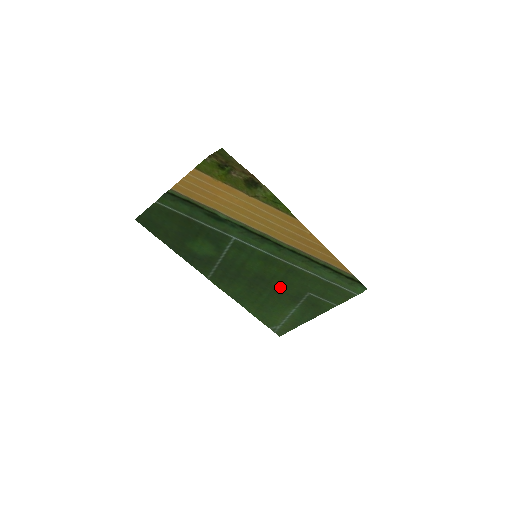
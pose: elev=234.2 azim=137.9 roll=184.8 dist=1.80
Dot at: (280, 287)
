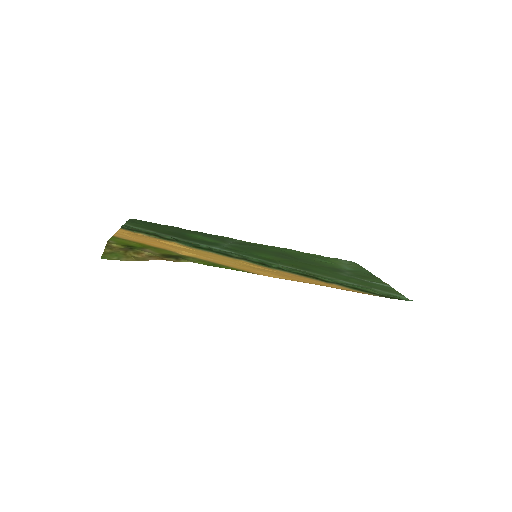
Dot at: (310, 264)
